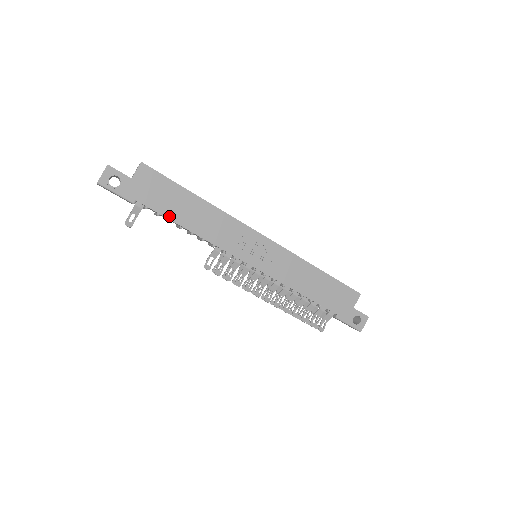
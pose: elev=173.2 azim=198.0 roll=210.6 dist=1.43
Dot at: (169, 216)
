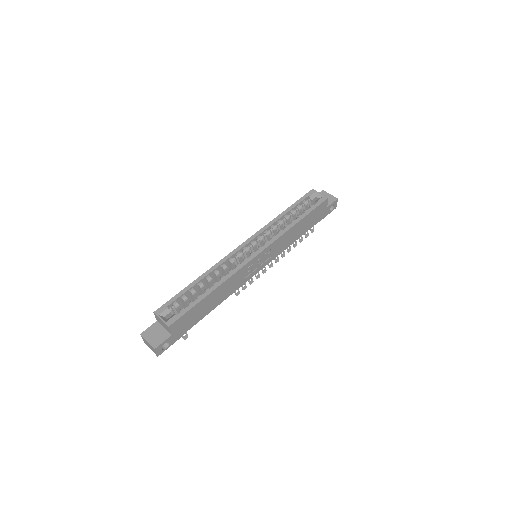
Dot at: (204, 315)
